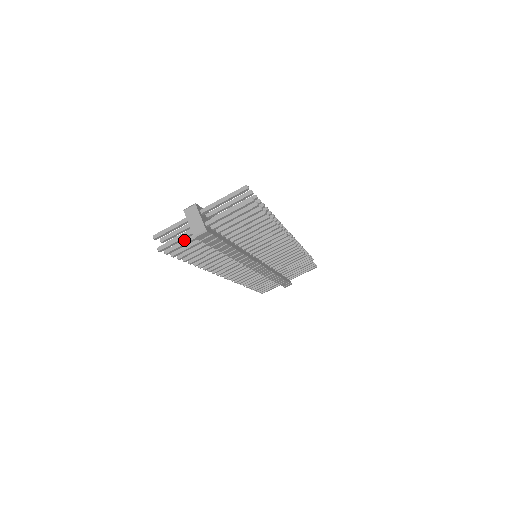
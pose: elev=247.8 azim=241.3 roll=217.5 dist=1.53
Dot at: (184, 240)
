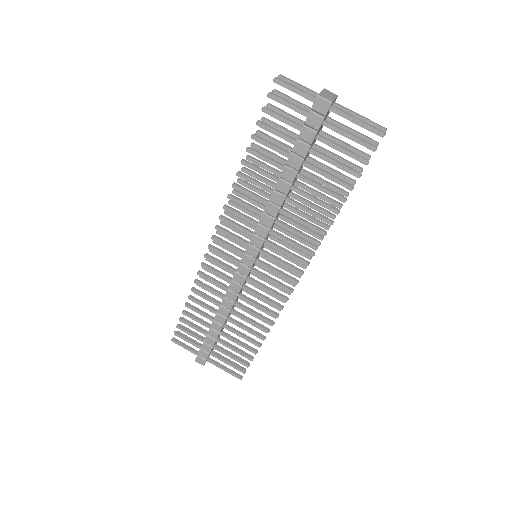
Dot at: (294, 104)
